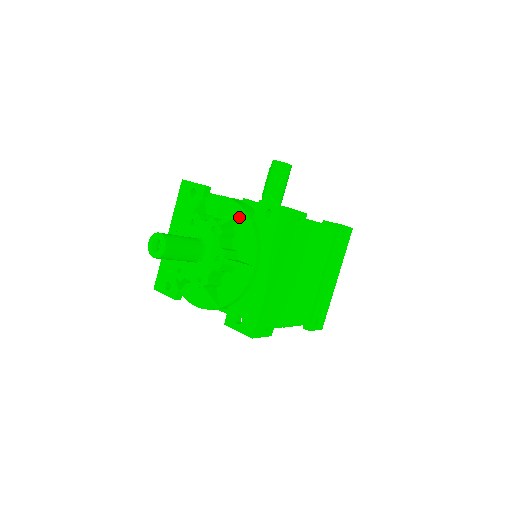
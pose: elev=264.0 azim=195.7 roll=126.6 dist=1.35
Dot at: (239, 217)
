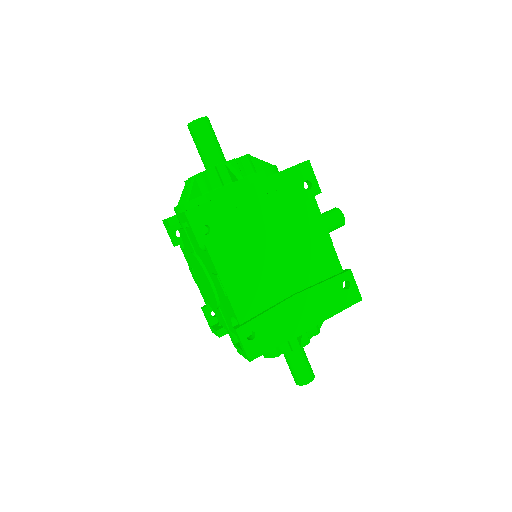
Dot at: (268, 165)
